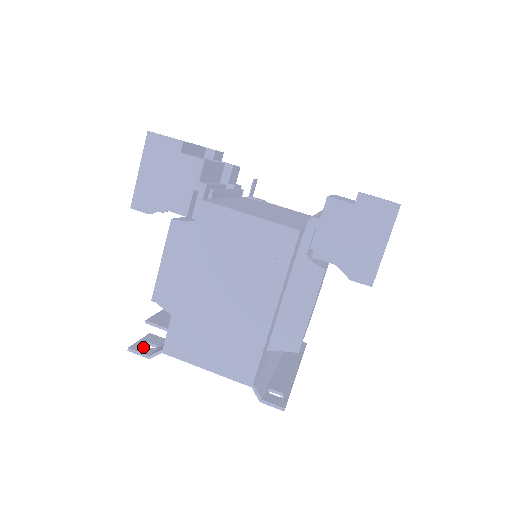
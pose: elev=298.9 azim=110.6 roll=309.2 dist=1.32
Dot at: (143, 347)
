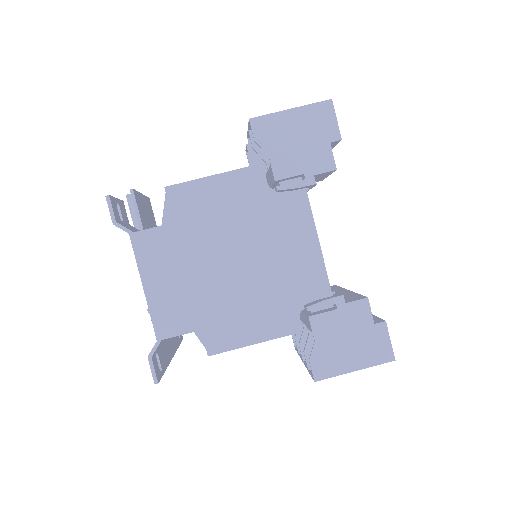
Dot at: (116, 208)
